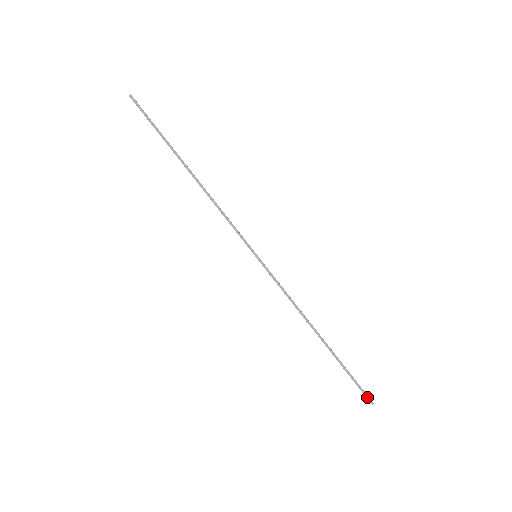
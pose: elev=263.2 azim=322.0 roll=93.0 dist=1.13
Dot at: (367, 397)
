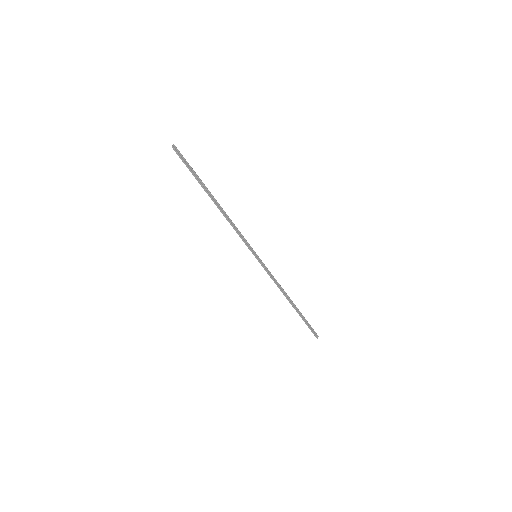
Dot at: (315, 335)
